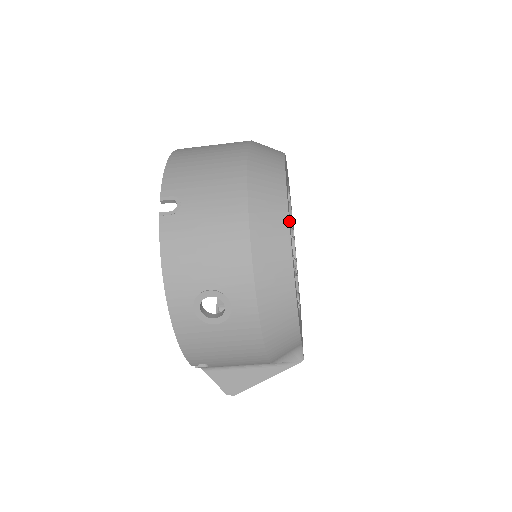
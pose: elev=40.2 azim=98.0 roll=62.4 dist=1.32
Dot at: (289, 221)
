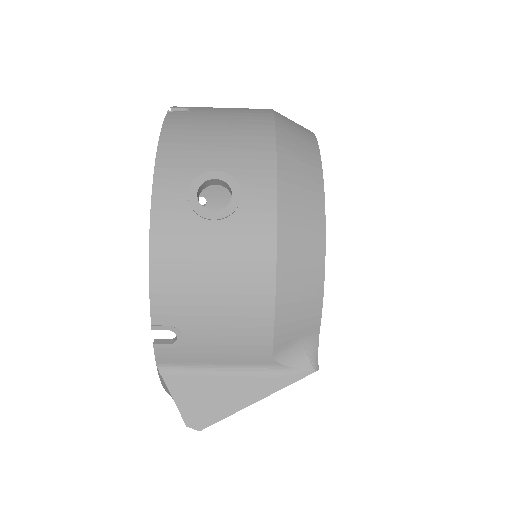
Dot at: occluded
